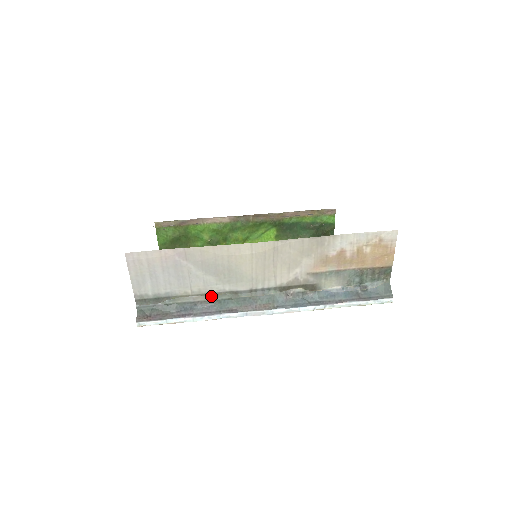
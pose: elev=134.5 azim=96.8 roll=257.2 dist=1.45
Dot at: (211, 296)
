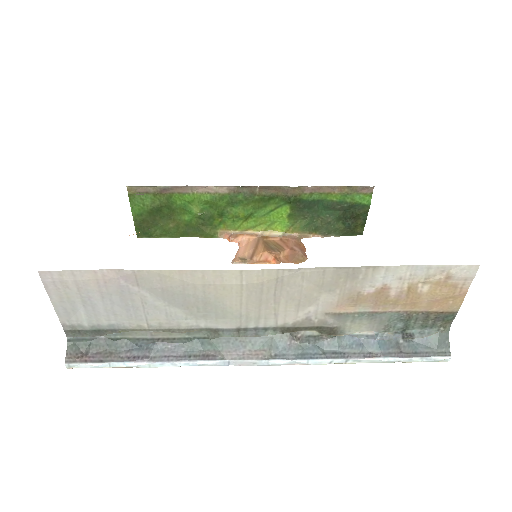
Dot at: (178, 332)
